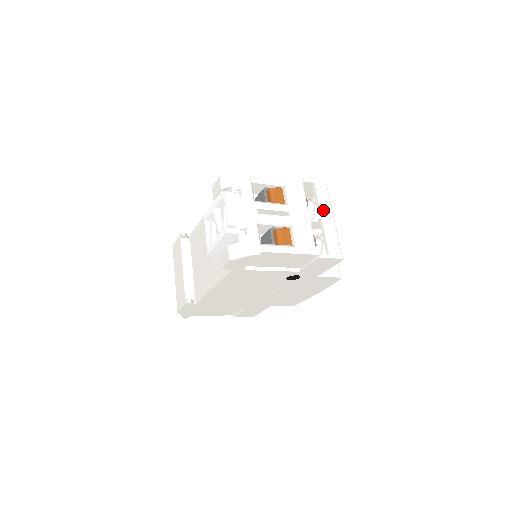
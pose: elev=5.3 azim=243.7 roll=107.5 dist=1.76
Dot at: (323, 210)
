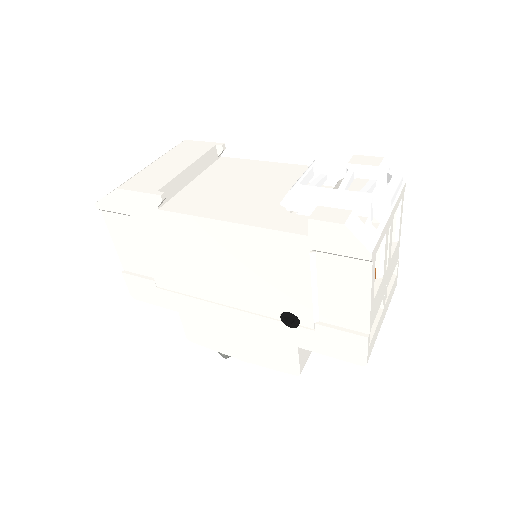
Dot at: (387, 304)
